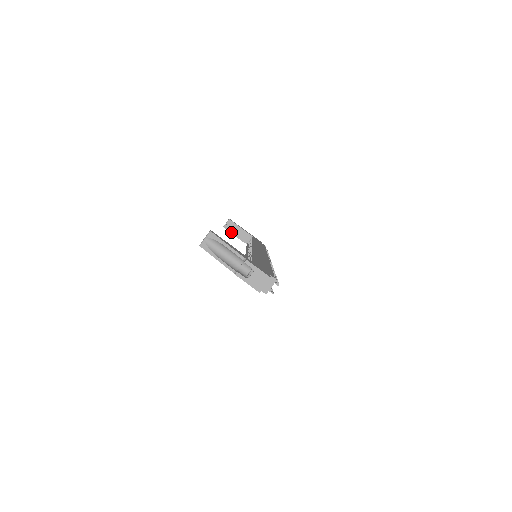
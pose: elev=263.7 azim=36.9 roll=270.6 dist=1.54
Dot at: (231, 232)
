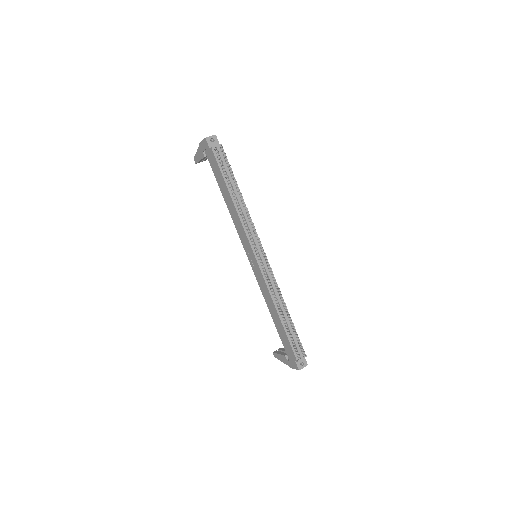
Dot at: (278, 353)
